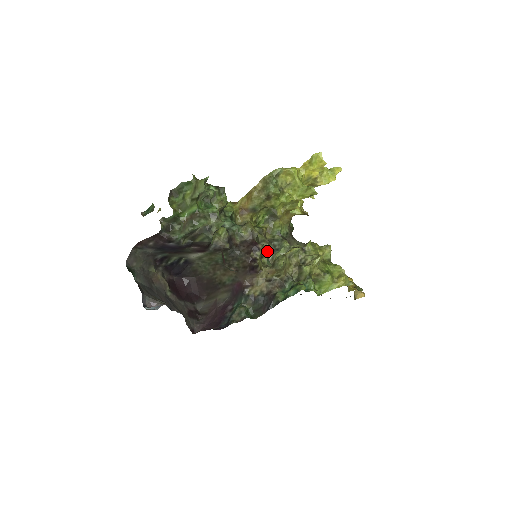
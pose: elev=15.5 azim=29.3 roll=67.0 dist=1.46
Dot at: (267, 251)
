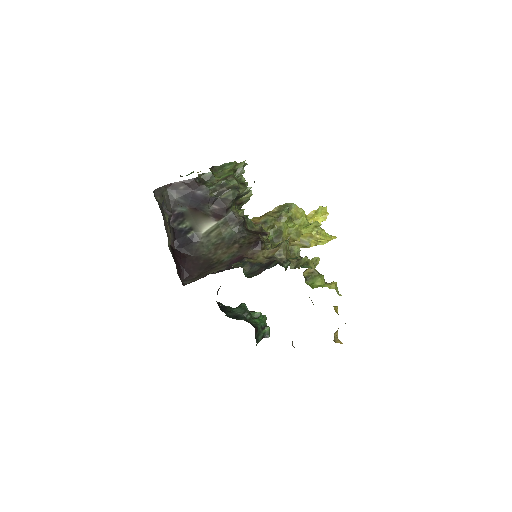
Dot at: occluded
